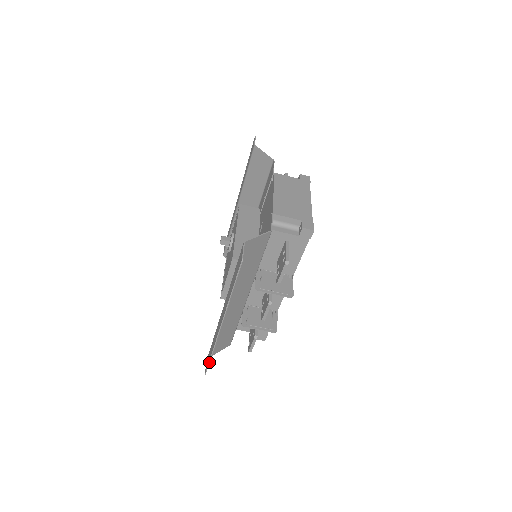
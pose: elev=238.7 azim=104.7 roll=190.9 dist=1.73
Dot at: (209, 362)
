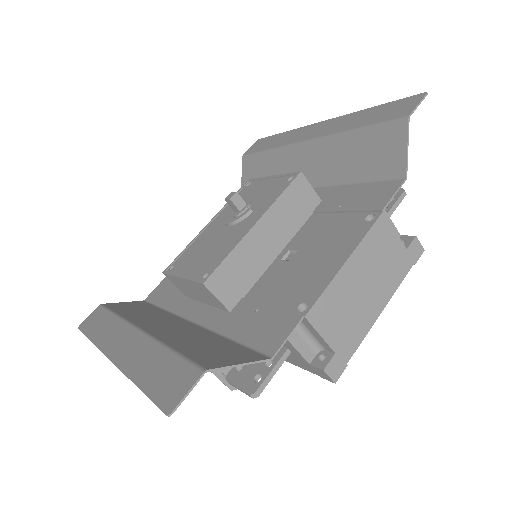
Dot at: (85, 335)
